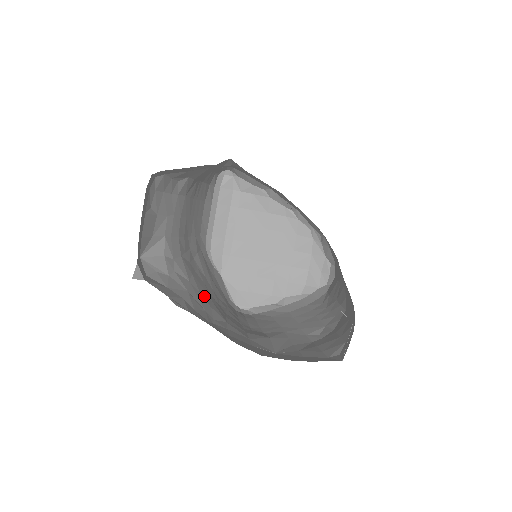
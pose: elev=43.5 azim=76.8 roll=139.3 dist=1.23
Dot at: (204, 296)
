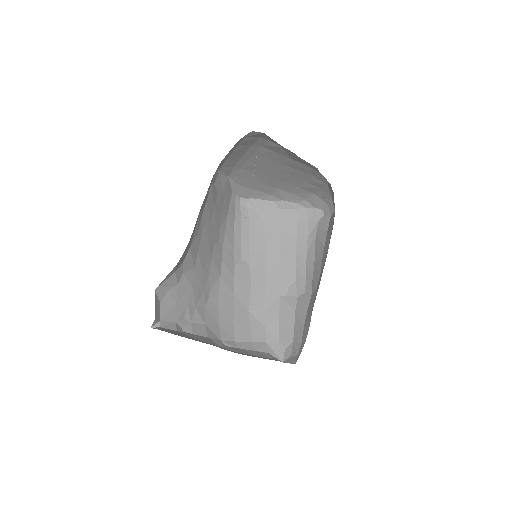
Dot at: (205, 266)
